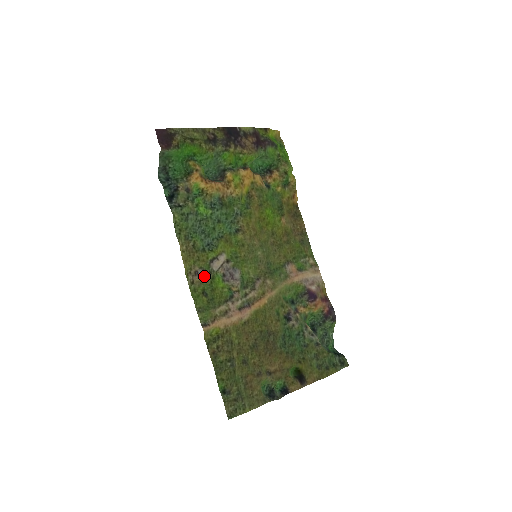
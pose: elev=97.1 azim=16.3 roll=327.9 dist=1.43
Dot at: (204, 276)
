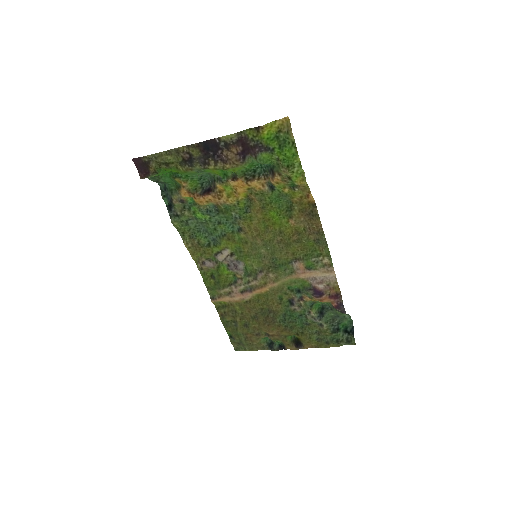
Dot at: (210, 265)
